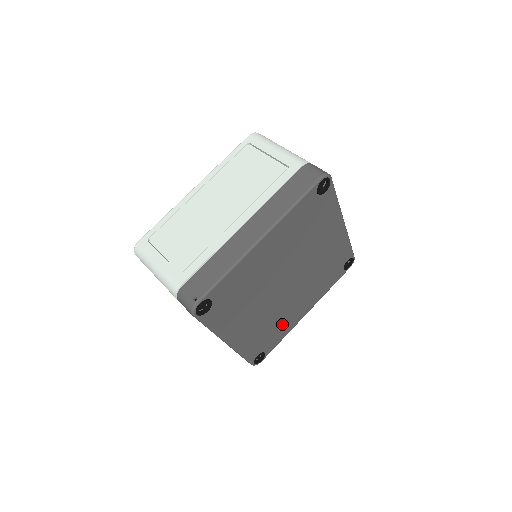
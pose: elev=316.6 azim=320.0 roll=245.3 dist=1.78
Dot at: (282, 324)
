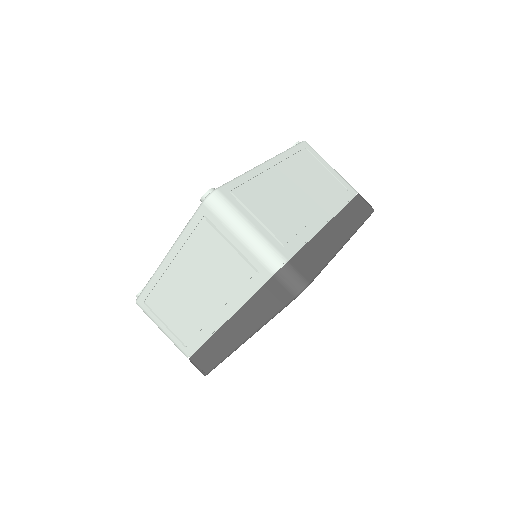
Dot at: occluded
